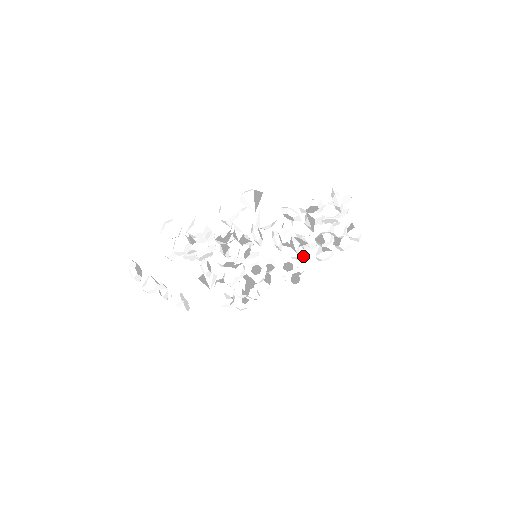
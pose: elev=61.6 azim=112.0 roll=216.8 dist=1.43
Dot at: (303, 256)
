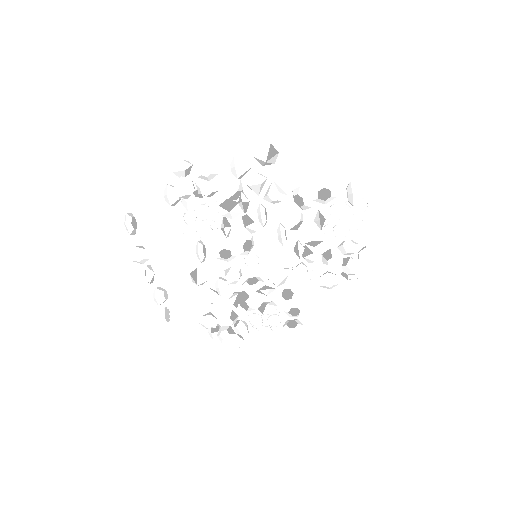
Dot at: (306, 275)
